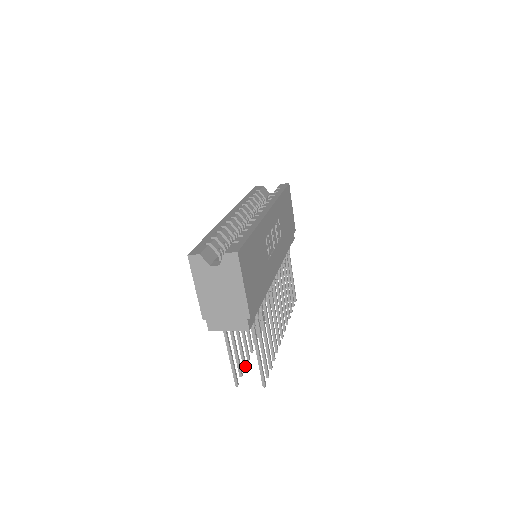
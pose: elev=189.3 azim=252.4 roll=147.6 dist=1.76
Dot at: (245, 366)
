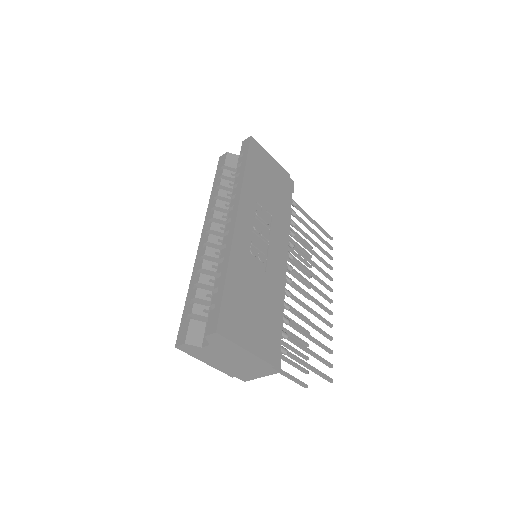
Dot at: (307, 359)
